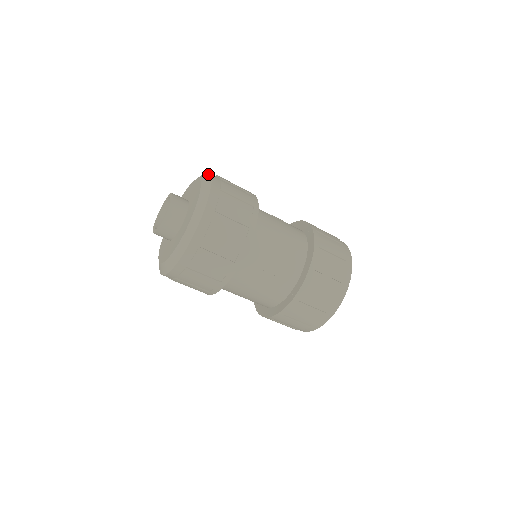
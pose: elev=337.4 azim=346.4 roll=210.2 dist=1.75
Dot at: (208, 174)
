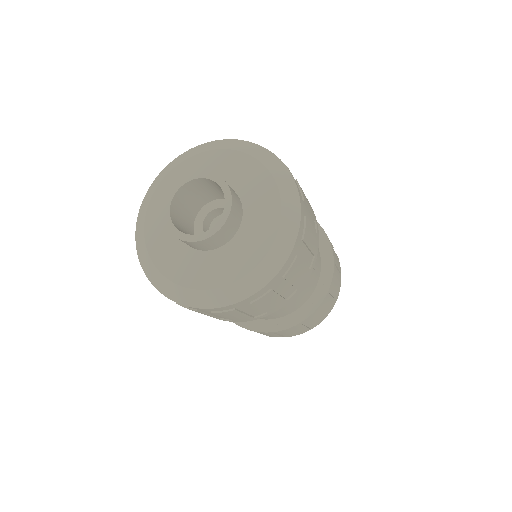
Dot at: (295, 229)
